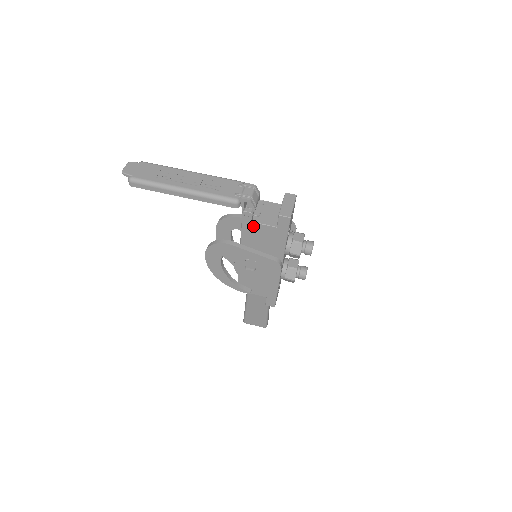
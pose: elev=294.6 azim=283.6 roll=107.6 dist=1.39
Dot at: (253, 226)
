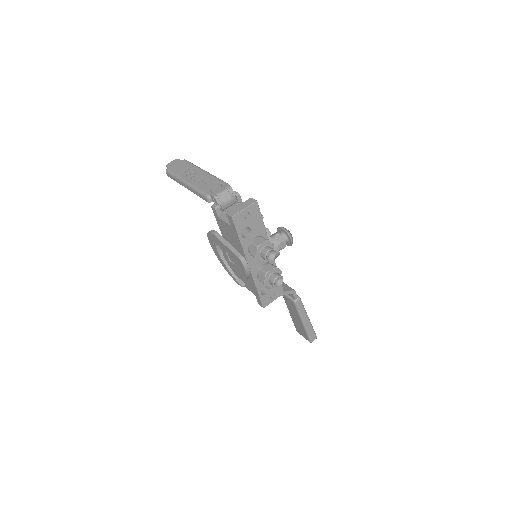
Dot at: (220, 221)
